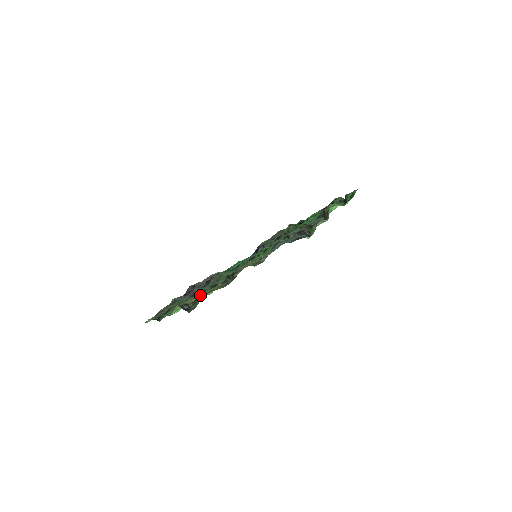
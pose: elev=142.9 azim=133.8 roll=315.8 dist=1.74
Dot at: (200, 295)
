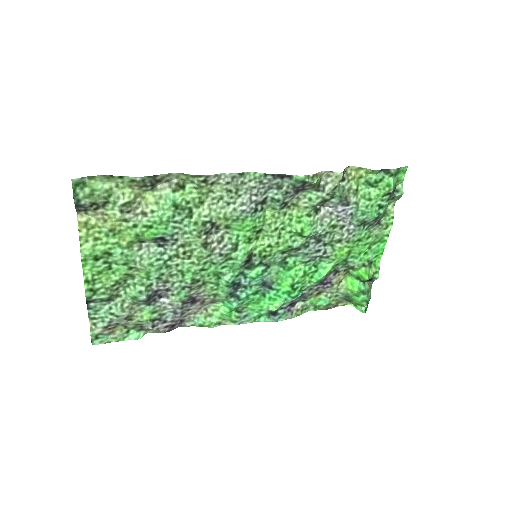
Dot at: (129, 237)
